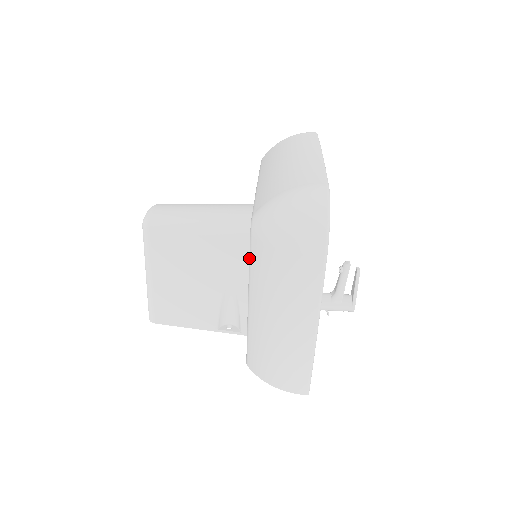
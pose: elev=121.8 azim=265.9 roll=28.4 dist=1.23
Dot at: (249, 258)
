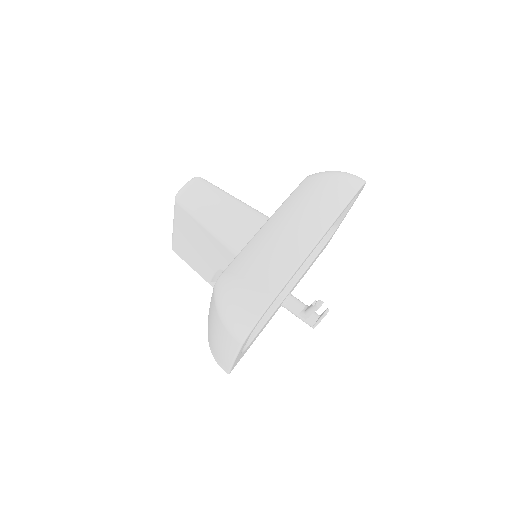
Dot at: occluded
